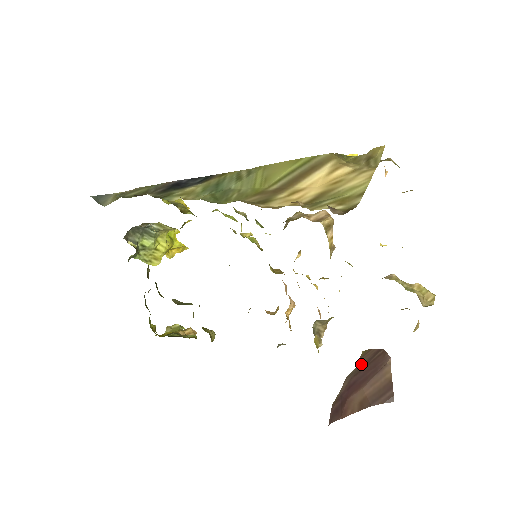
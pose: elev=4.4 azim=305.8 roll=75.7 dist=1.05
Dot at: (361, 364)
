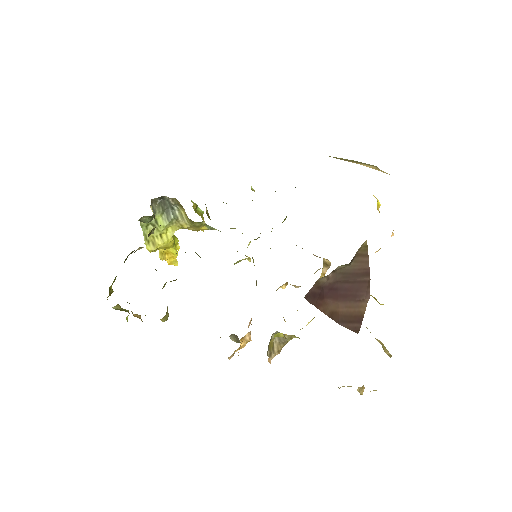
Dot at: (352, 269)
